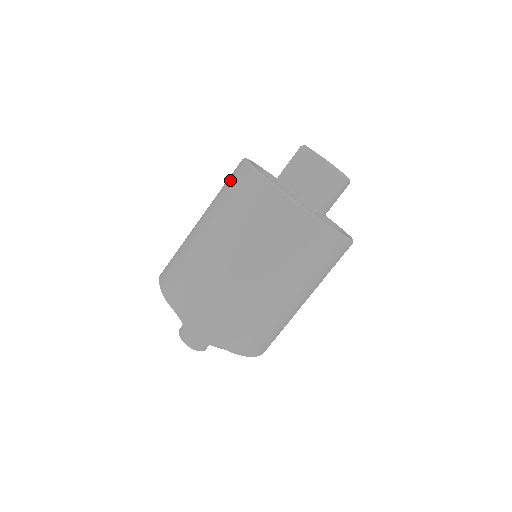
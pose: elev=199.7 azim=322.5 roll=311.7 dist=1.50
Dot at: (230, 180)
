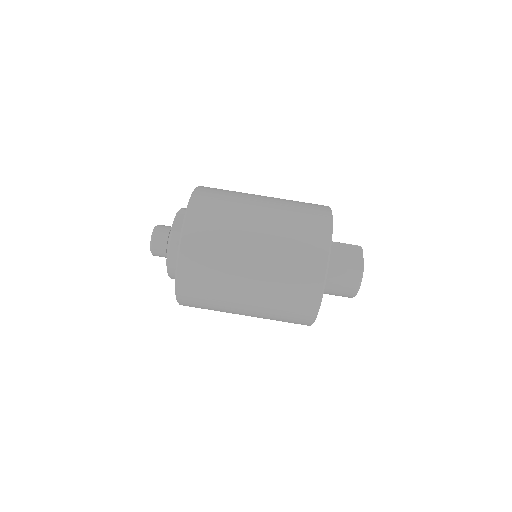
Dot at: (310, 204)
